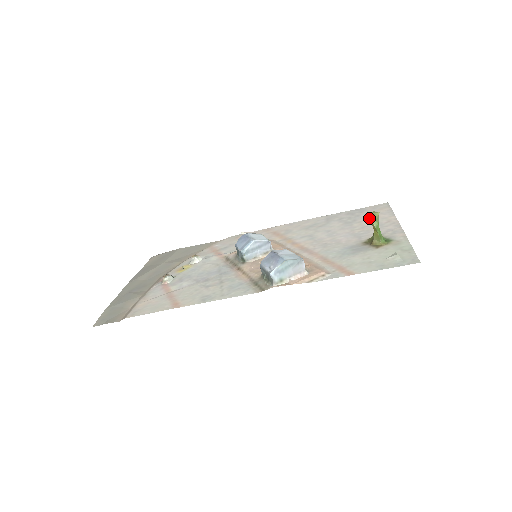
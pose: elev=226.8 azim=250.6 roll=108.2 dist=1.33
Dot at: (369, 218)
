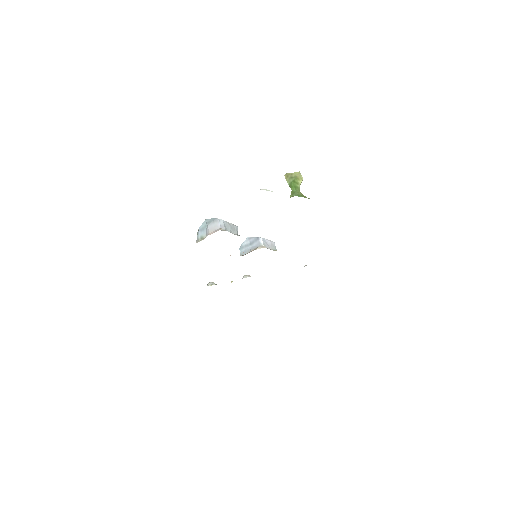
Dot at: (286, 178)
